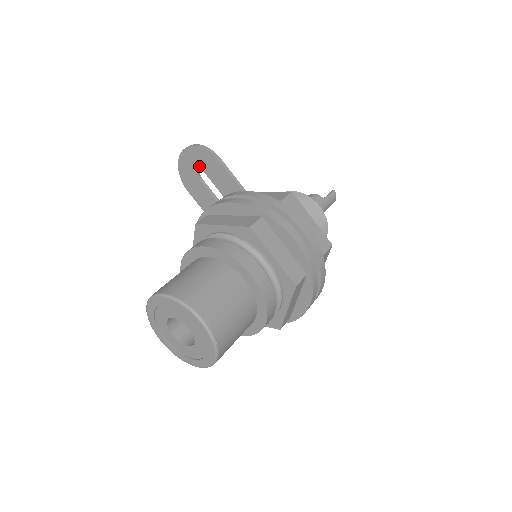
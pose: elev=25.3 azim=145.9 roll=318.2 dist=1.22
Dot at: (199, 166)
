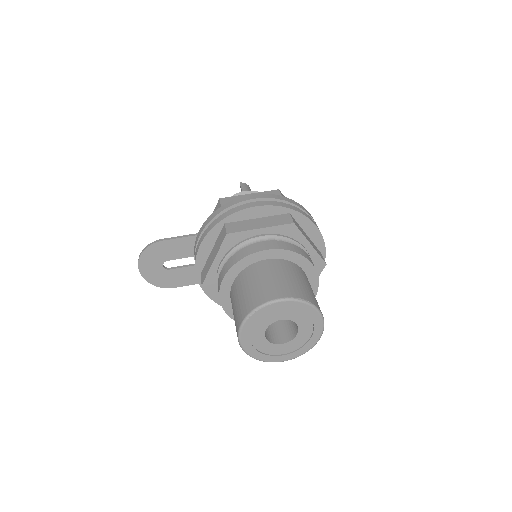
Dot at: (158, 263)
